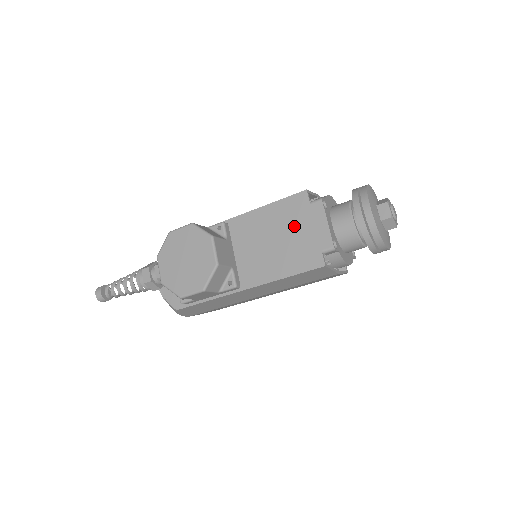
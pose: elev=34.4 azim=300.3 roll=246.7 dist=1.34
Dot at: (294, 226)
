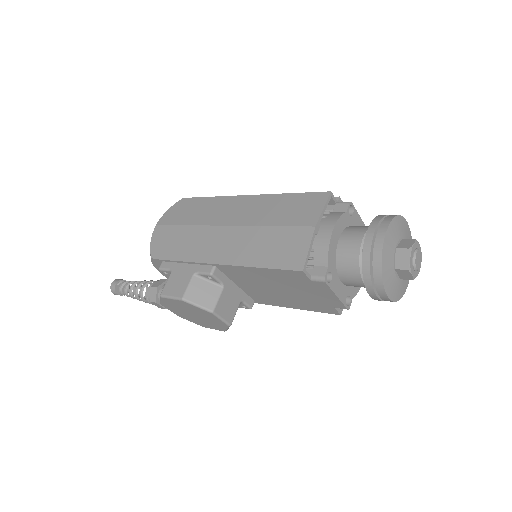
Dot at: (297, 288)
